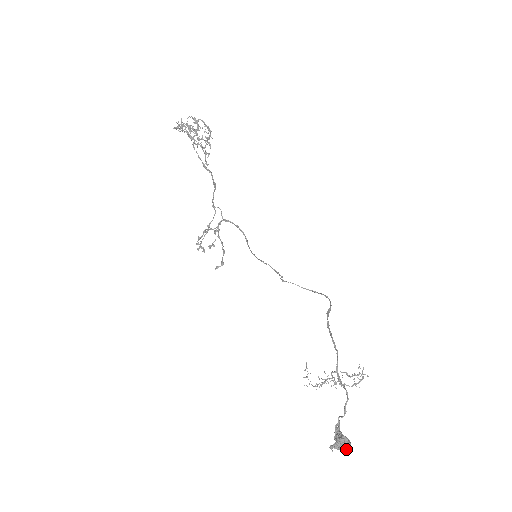
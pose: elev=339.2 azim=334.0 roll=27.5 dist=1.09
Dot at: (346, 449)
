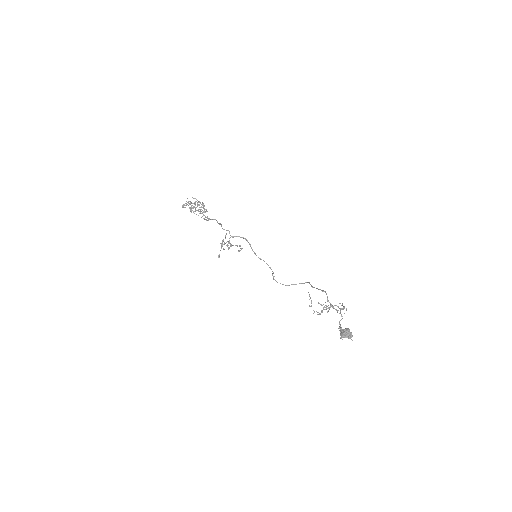
Dot at: (350, 336)
